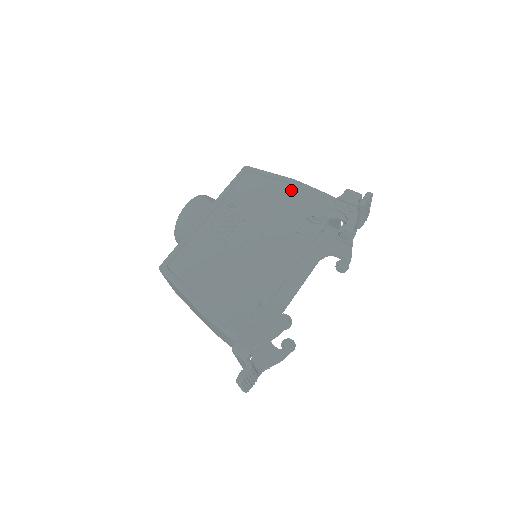
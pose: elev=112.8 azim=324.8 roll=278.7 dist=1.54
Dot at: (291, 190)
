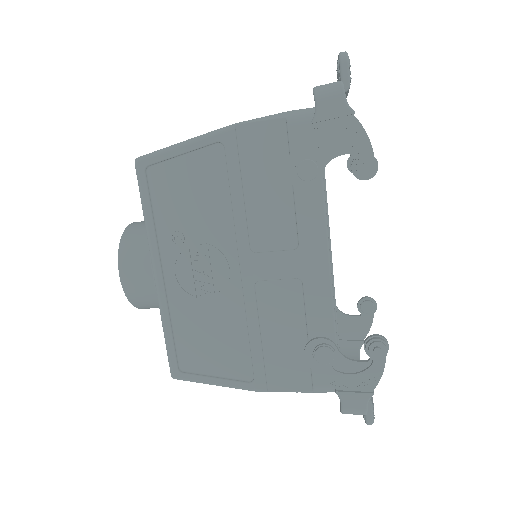
Dot at: (232, 152)
